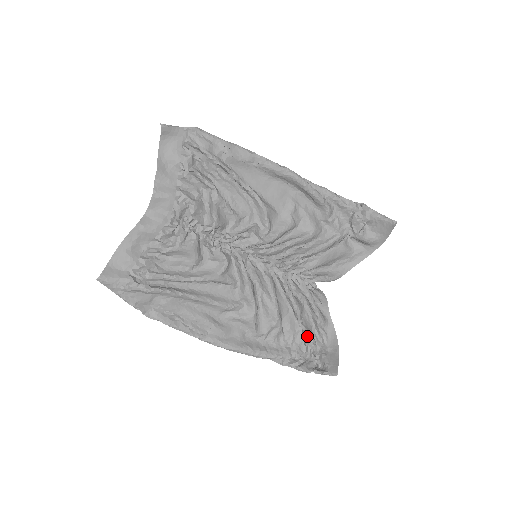
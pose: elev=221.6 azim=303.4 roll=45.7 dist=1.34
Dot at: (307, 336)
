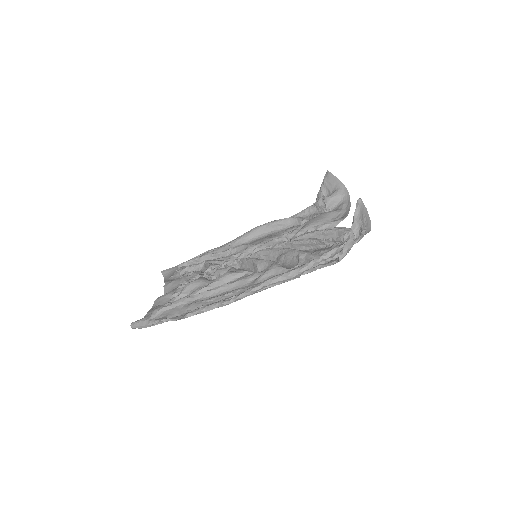
Dot at: (337, 237)
